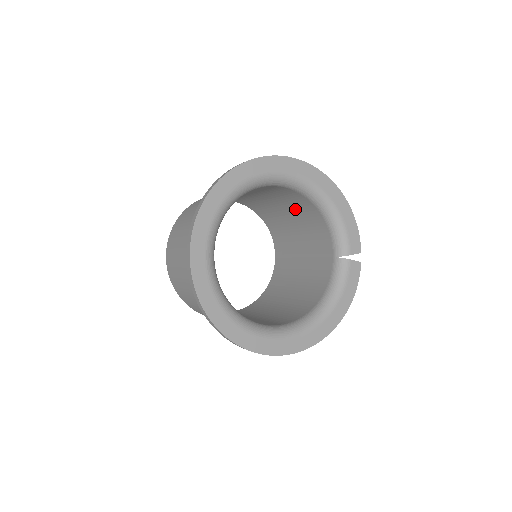
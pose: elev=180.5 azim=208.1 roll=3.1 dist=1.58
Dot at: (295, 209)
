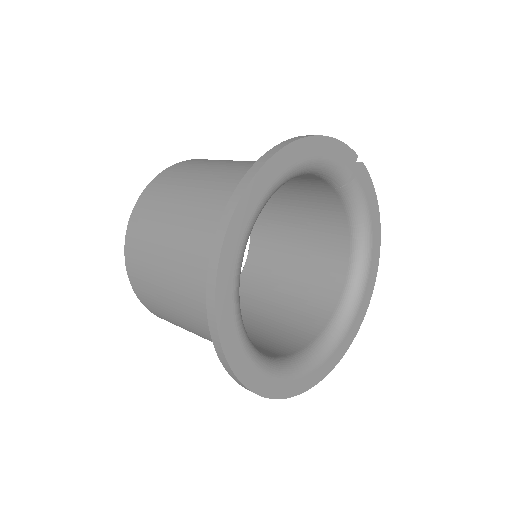
Dot at: occluded
